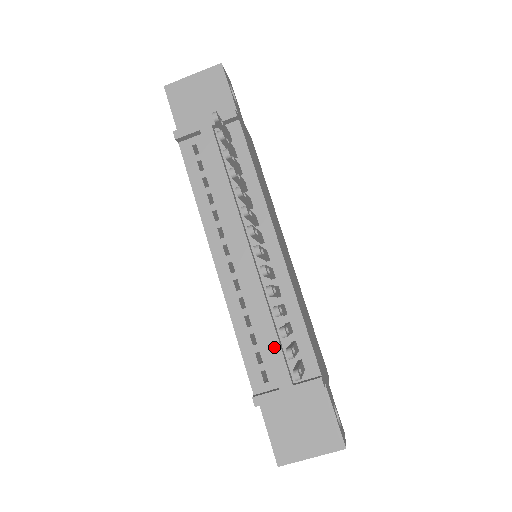
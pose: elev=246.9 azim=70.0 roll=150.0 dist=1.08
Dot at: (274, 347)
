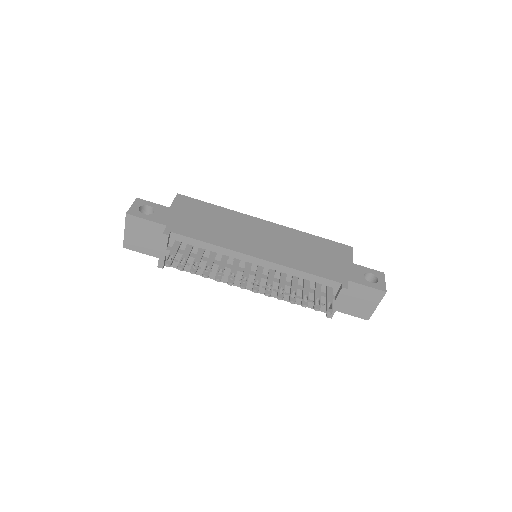
Dot at: (310, 296)
